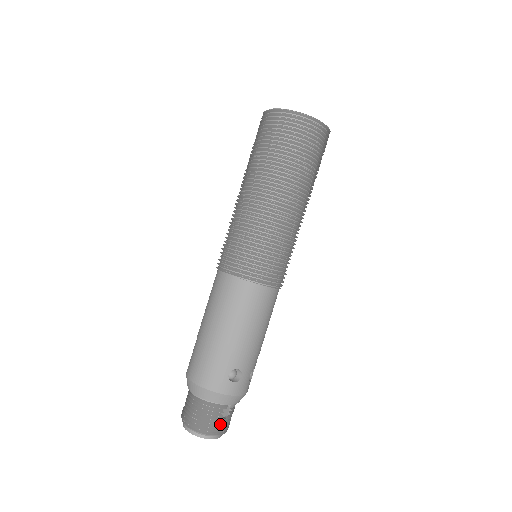
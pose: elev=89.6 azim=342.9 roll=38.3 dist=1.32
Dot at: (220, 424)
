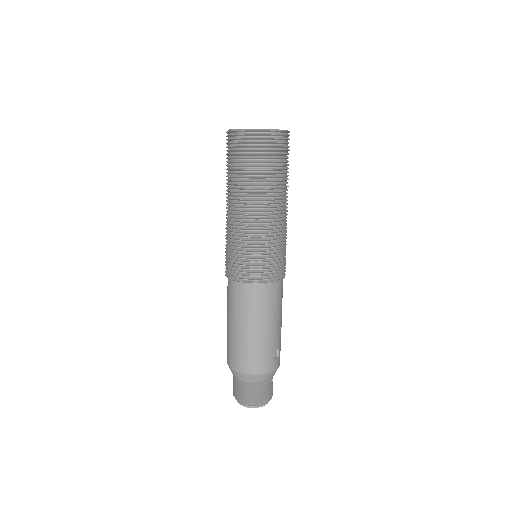
Dot at: occluded
